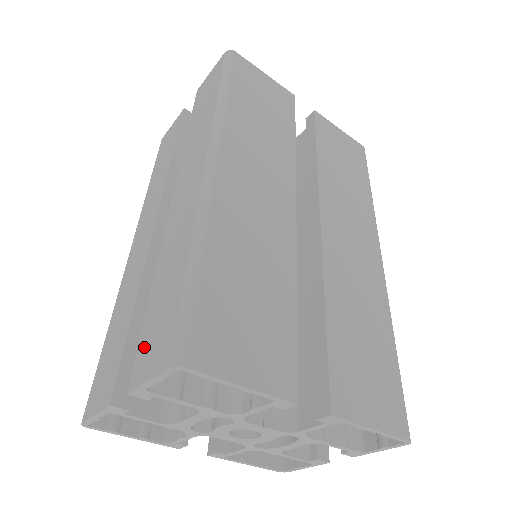
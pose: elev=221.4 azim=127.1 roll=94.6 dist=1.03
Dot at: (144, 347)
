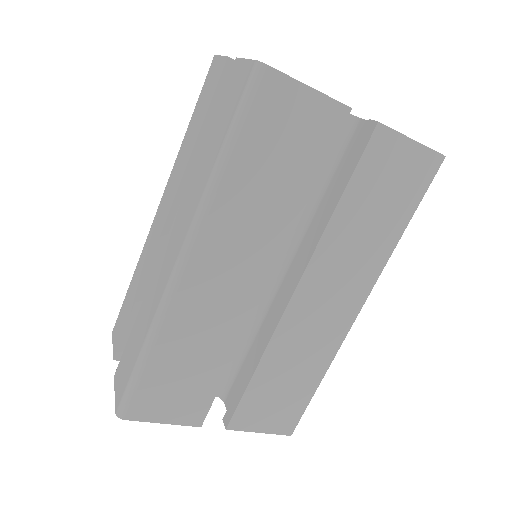
Dot at: (122, 362)
